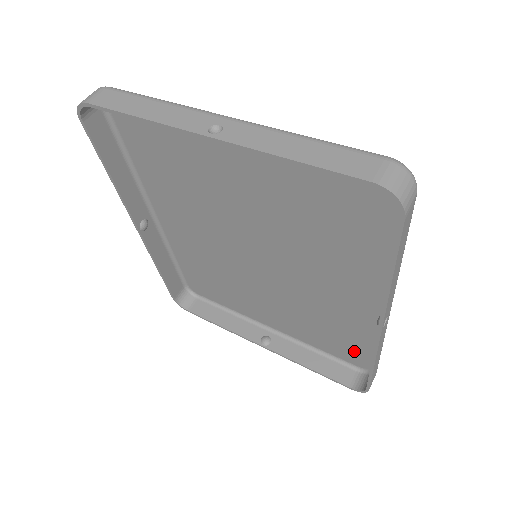
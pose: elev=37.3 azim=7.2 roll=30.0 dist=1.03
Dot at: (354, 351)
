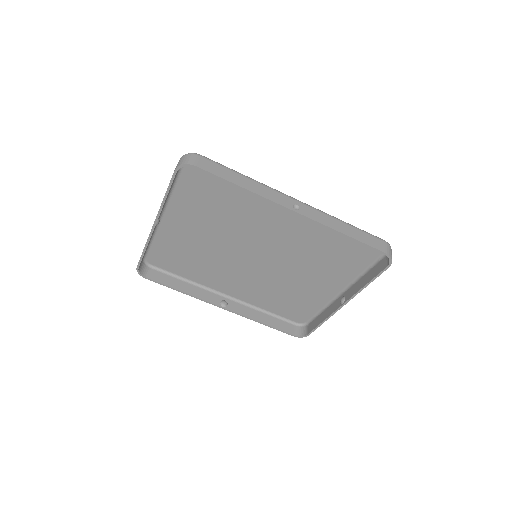
Dot at: (360, 245)
